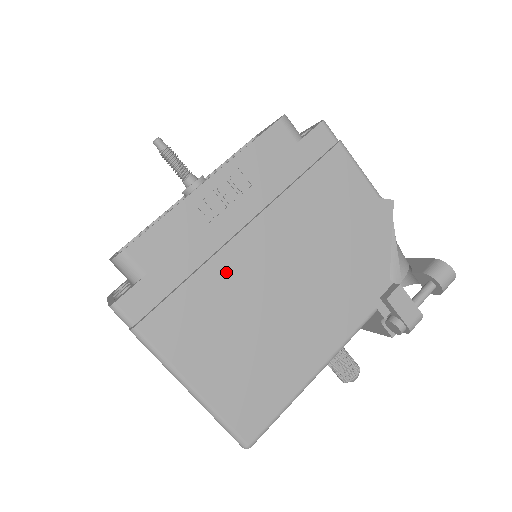
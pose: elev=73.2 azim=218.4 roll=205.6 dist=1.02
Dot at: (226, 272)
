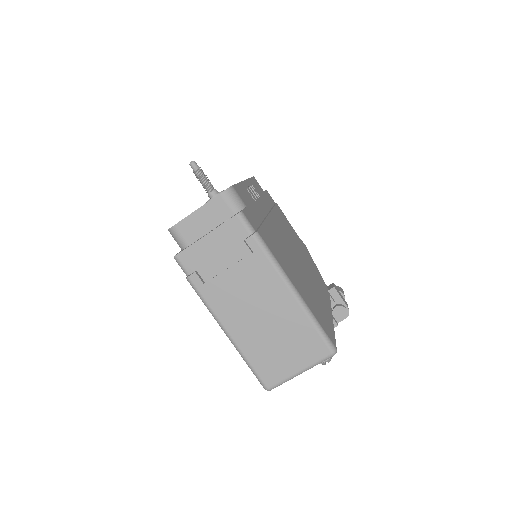
Dot at: (274, 231)
